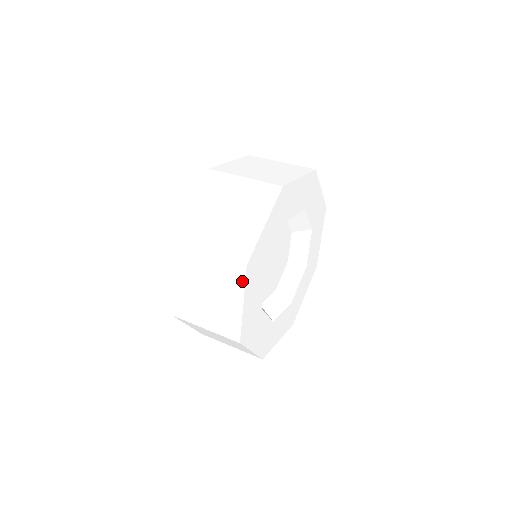
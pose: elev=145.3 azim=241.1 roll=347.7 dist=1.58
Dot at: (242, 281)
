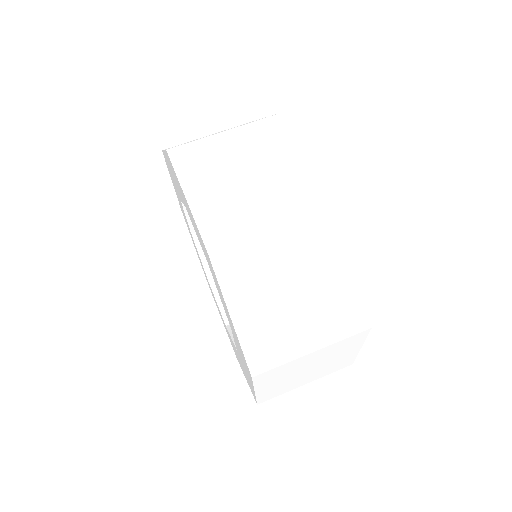
Dot at: (342, 232)
